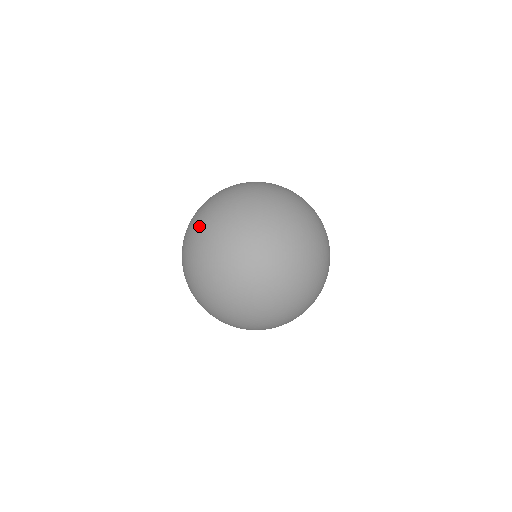
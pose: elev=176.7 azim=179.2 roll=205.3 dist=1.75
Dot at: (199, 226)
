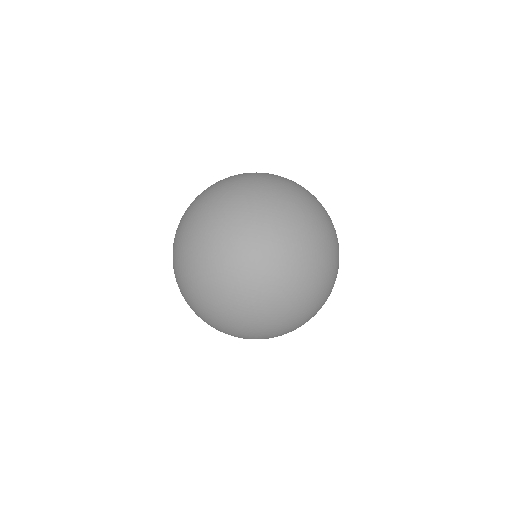
Dot at: (186, 239)
